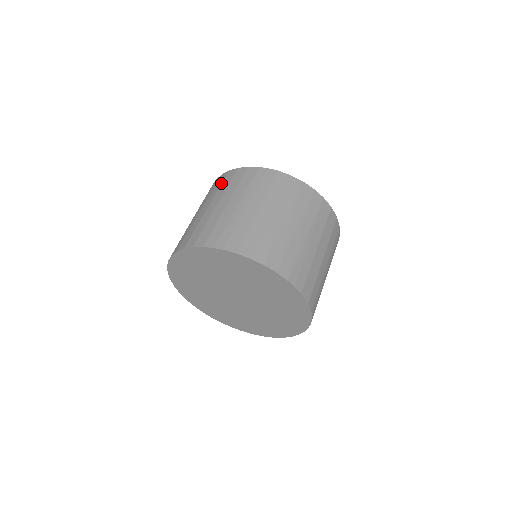
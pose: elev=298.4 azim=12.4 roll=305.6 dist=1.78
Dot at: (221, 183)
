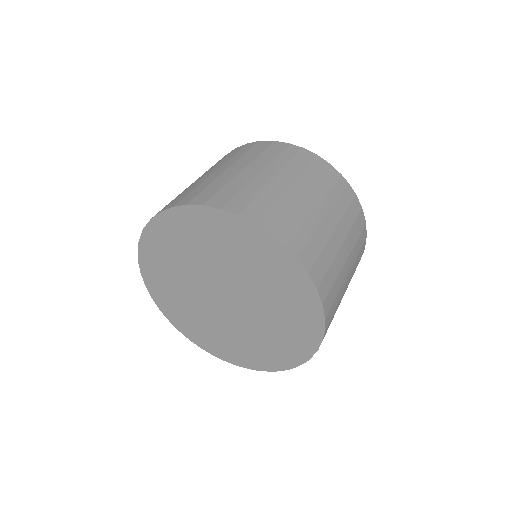
Dot at: (293, 157)
